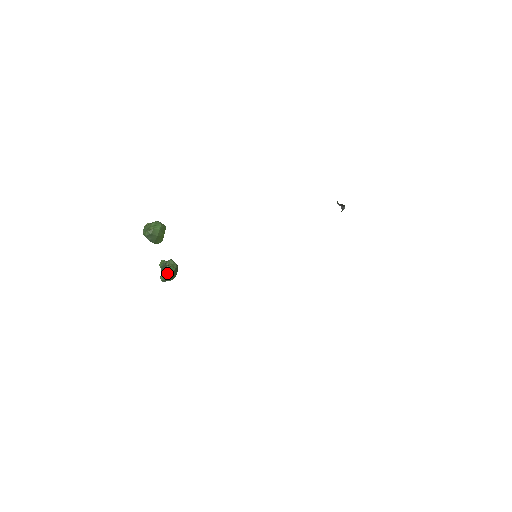
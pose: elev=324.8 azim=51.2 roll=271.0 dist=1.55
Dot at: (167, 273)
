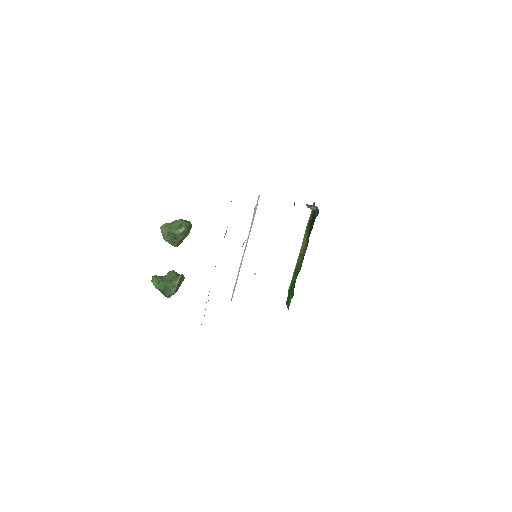
Dot at: (179, 284)
